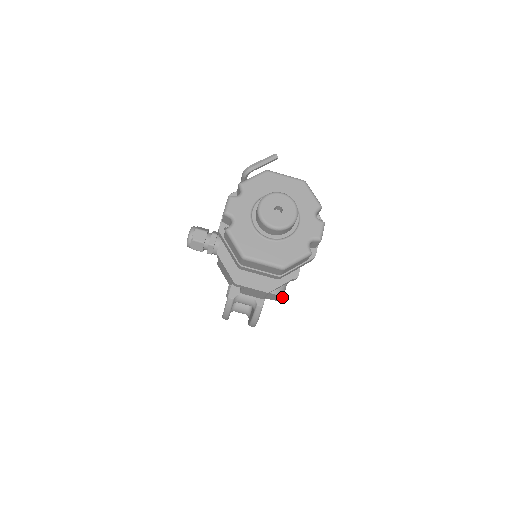
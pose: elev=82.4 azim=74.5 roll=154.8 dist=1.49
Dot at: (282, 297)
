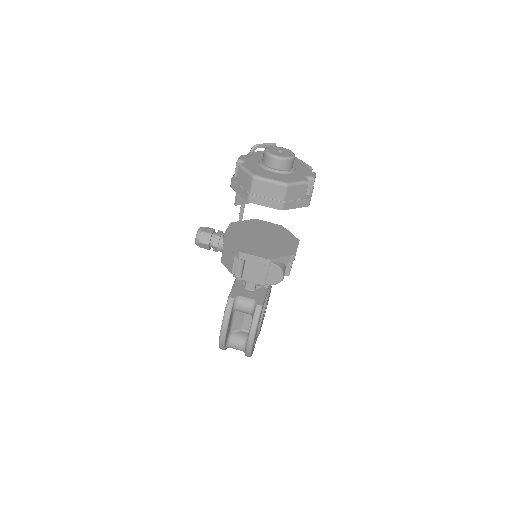
Dot at: (282, 271)
